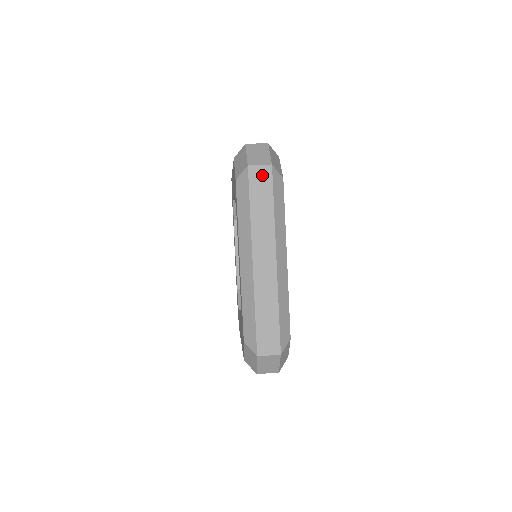
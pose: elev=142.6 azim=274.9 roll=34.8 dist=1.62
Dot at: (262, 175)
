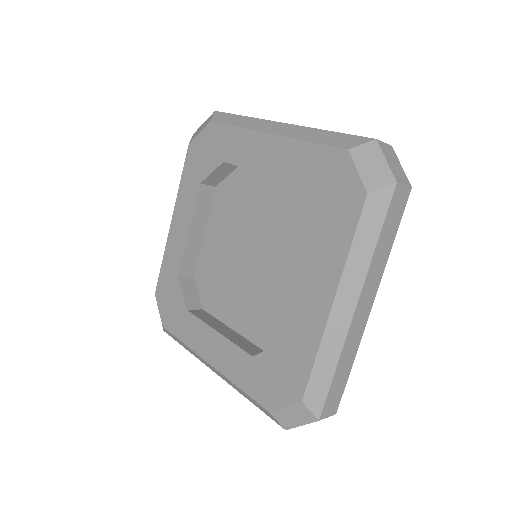
Dot at: (401, 199)
